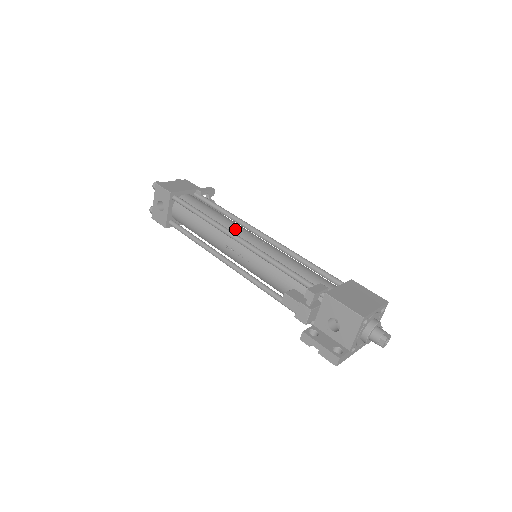
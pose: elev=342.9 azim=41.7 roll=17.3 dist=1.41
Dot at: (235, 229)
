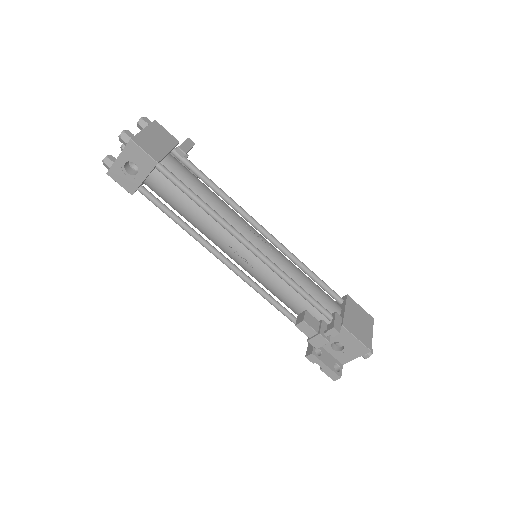
Dot at: (241, 228)
